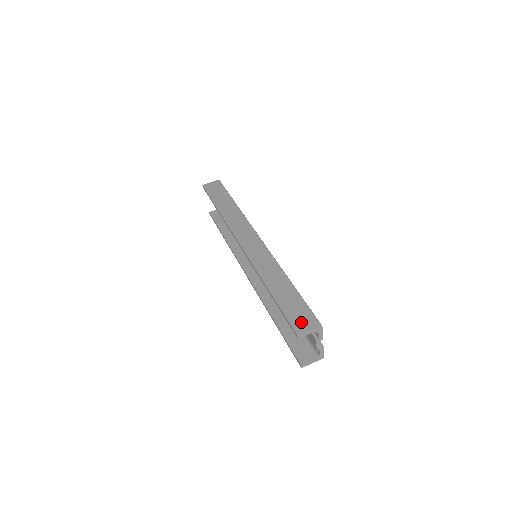
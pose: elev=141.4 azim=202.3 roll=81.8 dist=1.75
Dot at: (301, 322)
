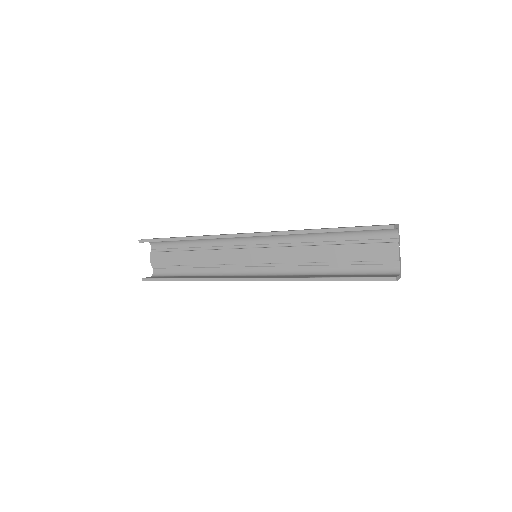
Dot at: occluded
